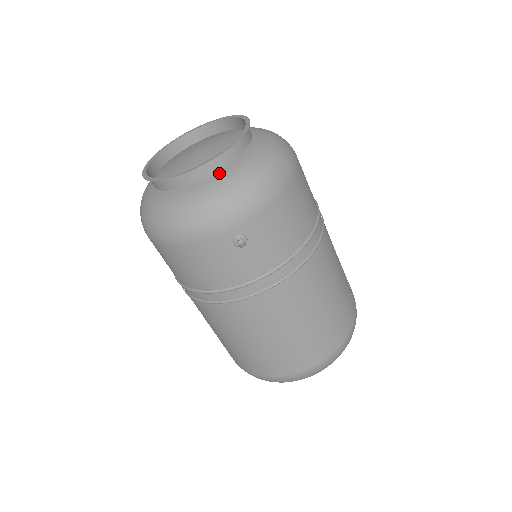
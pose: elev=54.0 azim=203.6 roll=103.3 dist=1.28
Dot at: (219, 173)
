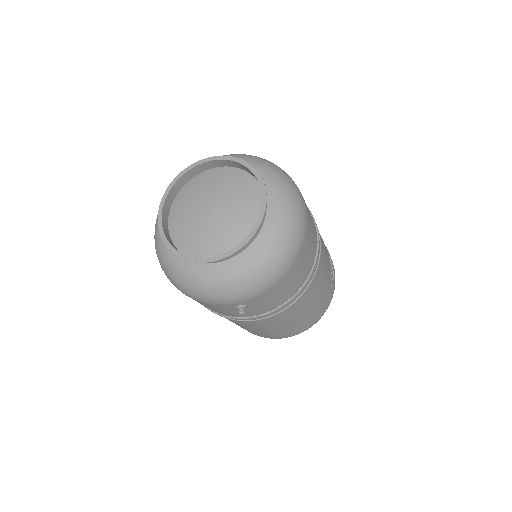
Dot at: (230, 261)
